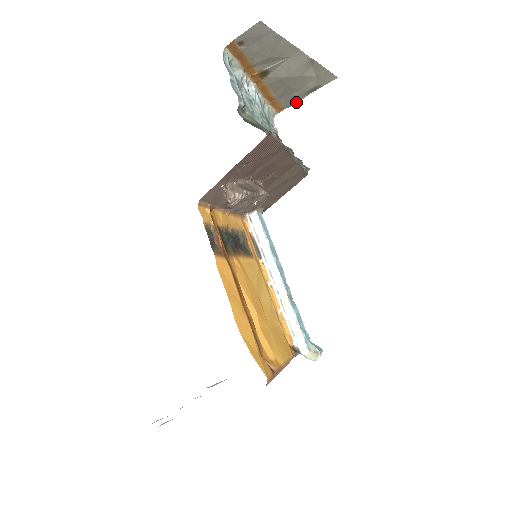
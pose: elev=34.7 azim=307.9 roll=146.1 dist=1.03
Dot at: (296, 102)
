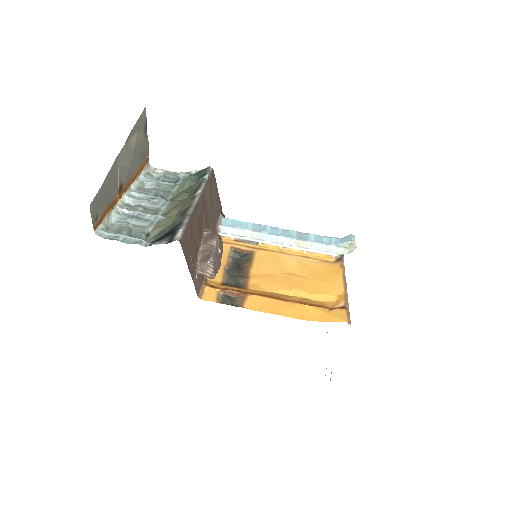
Dot at: (148, 146)
